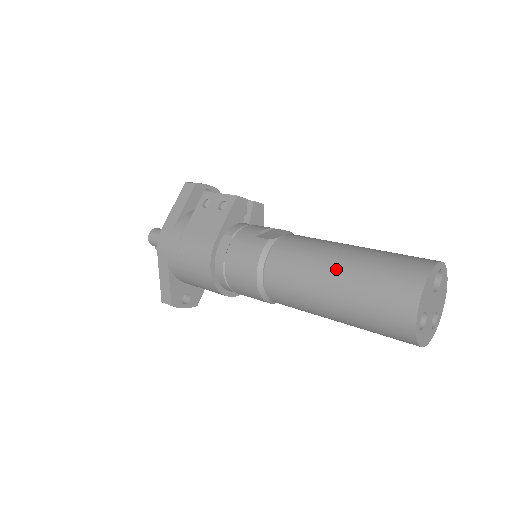
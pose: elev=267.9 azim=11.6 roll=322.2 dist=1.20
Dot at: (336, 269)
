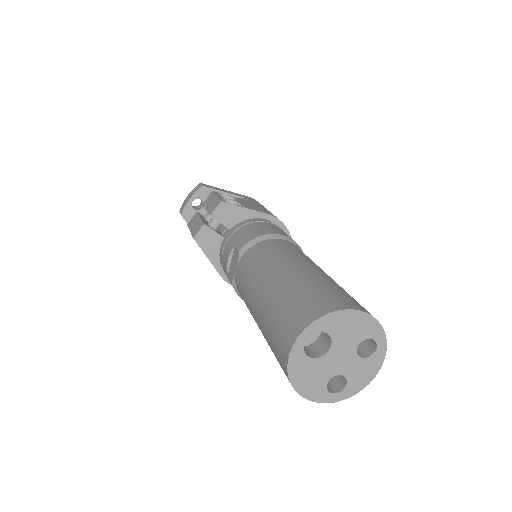
Dot at: occluded
